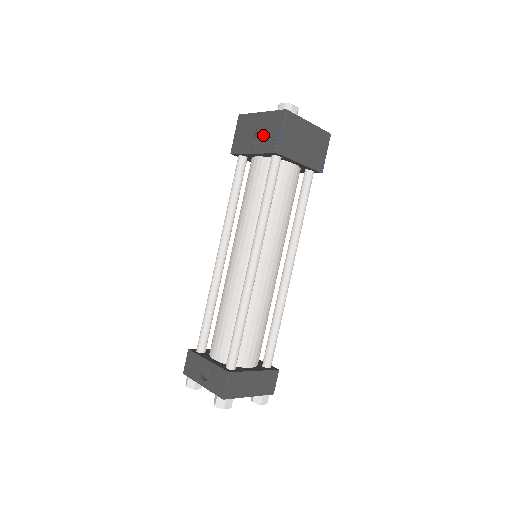
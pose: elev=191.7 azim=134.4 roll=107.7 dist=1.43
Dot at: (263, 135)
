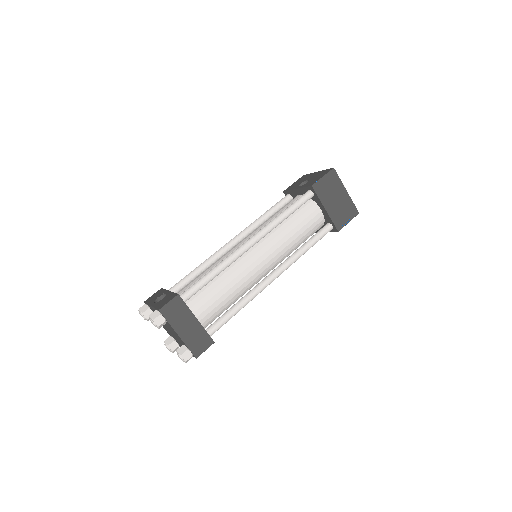
Dot at: (310, 180)
